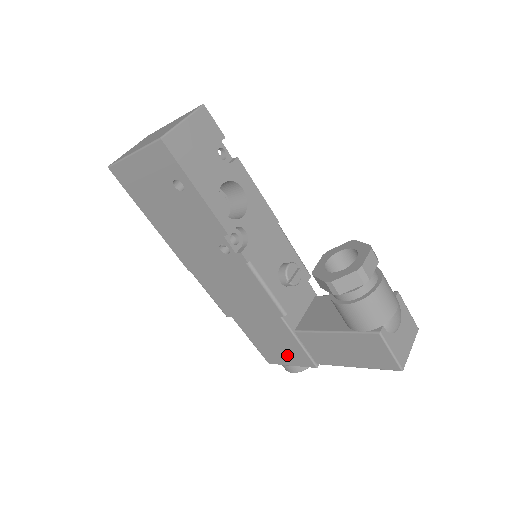
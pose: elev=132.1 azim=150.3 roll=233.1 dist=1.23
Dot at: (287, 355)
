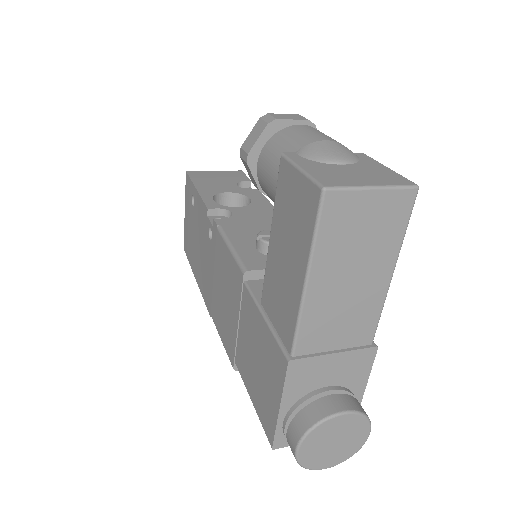
Dot at: (270, 379)
